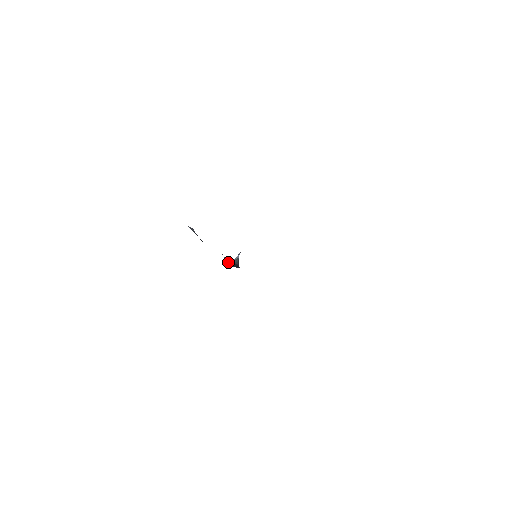
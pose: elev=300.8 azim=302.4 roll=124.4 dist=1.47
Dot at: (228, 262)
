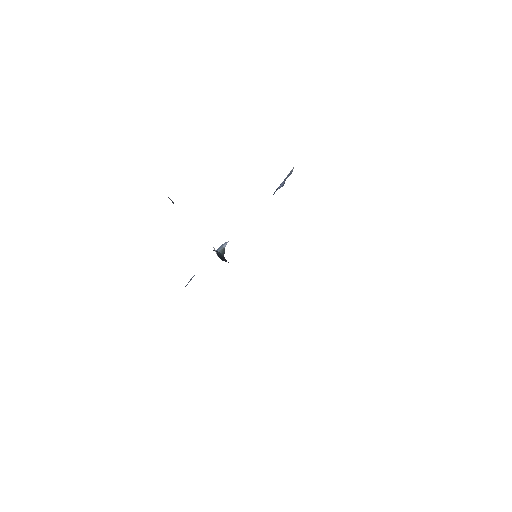
Dot at: (217, 254)
